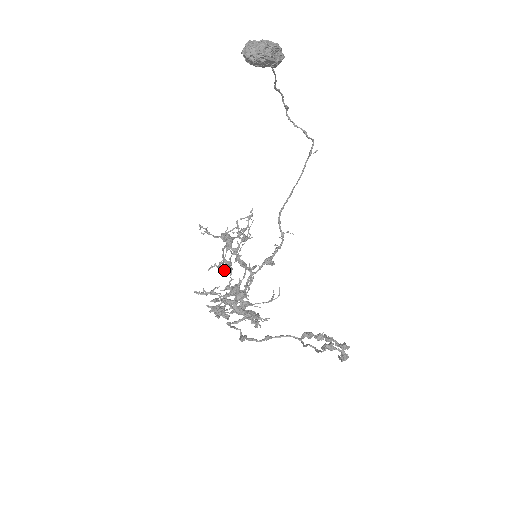
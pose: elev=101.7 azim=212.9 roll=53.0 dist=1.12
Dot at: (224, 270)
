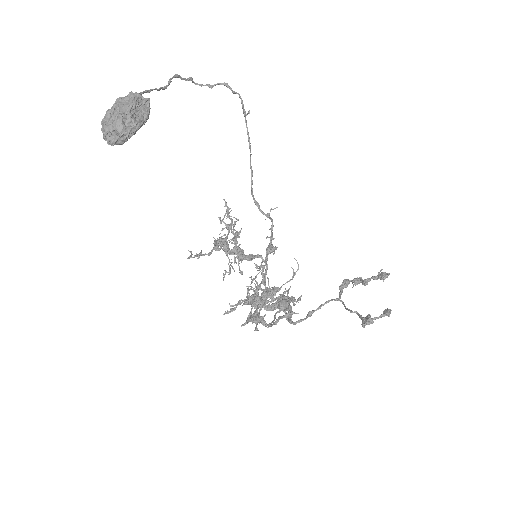
Dot at: (237, 257)
